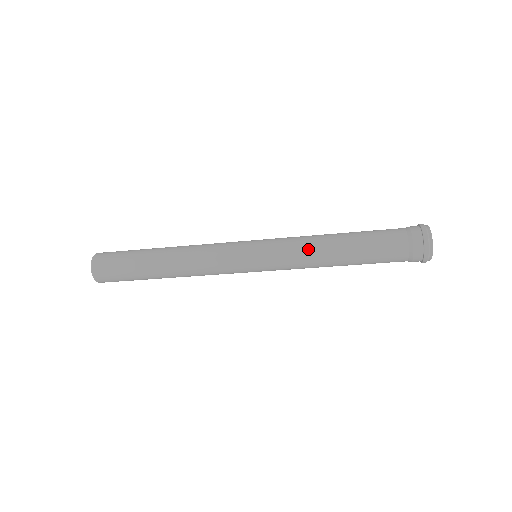
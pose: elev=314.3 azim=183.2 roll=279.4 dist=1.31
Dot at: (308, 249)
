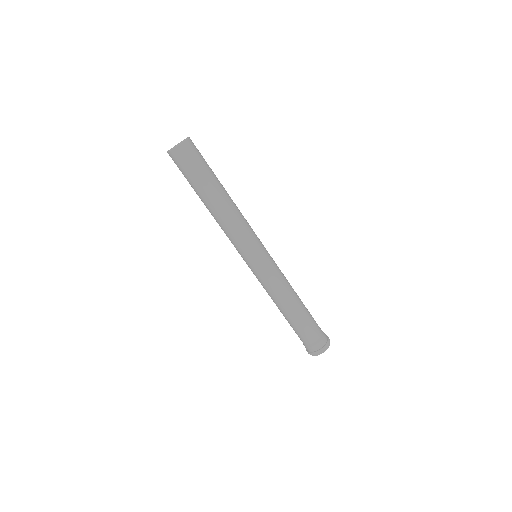
Dot at: (273, 294)
